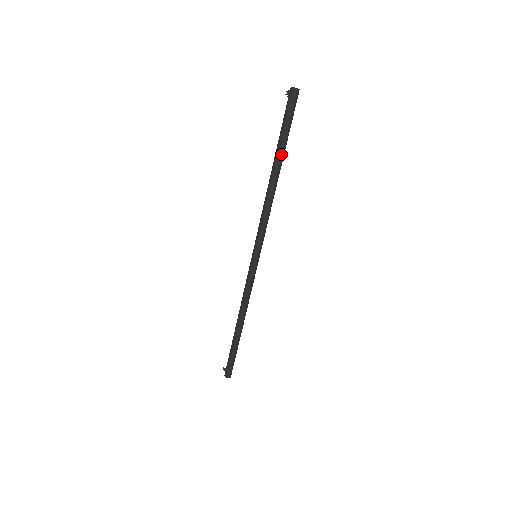
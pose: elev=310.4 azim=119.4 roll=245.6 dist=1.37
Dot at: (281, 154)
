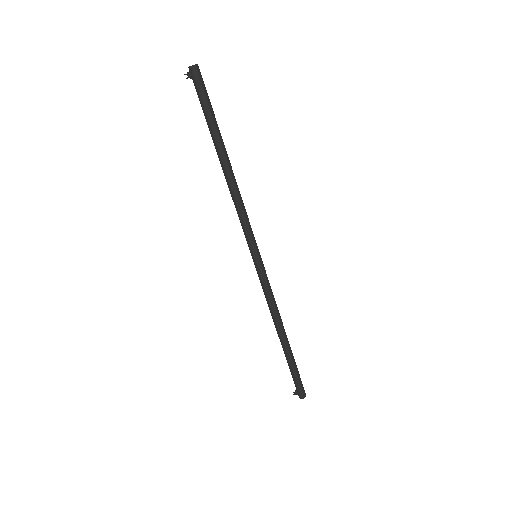
Dot at: (220, 137)
